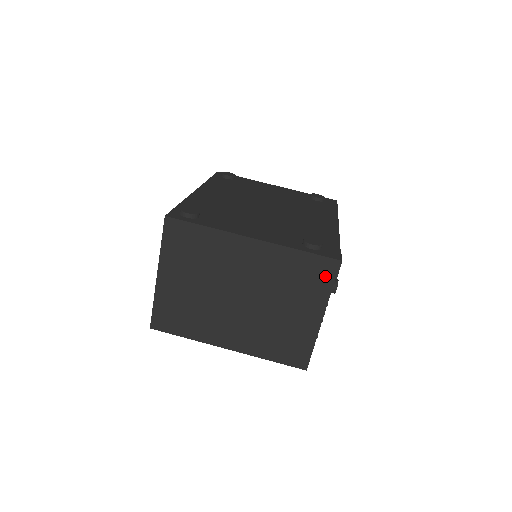
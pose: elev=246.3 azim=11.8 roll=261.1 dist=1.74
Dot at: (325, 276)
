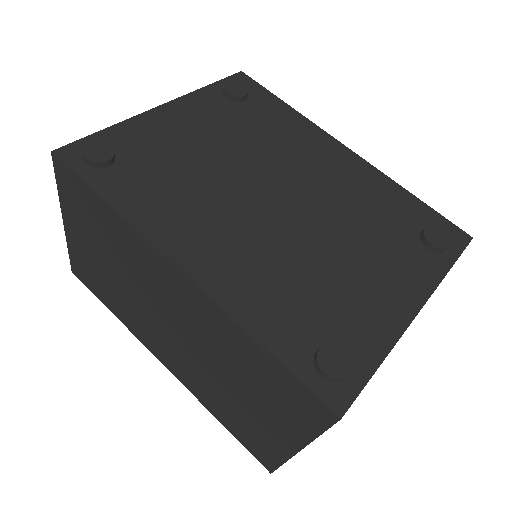
Dot at: occluded
